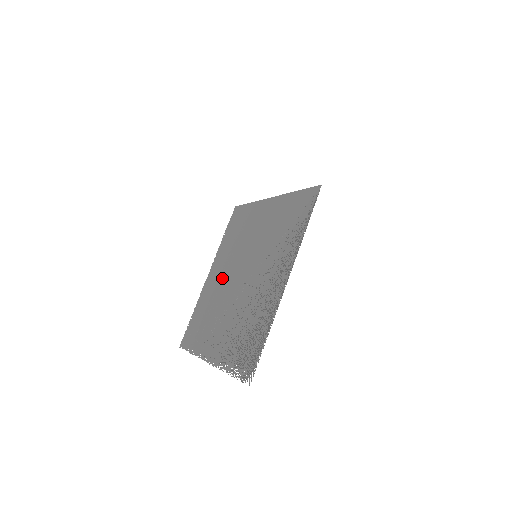
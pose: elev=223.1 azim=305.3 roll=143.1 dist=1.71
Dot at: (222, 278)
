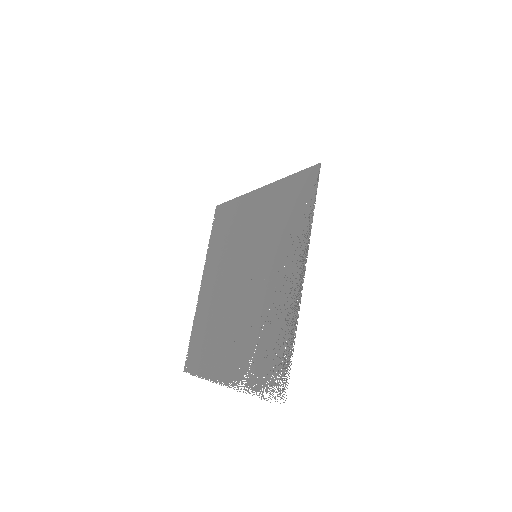
Dot at: (219, 287)
